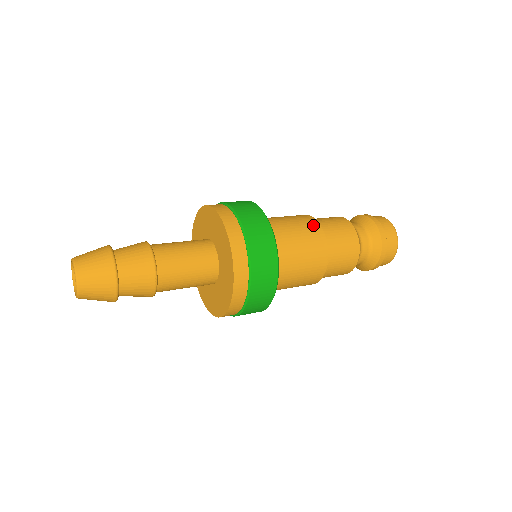
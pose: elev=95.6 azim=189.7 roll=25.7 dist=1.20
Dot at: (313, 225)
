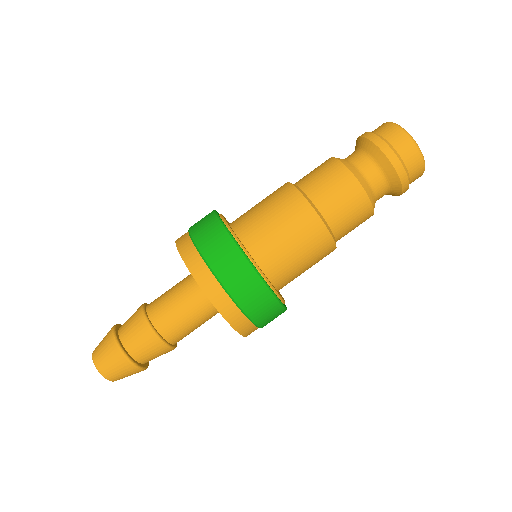
Dot at: (293, 199)
